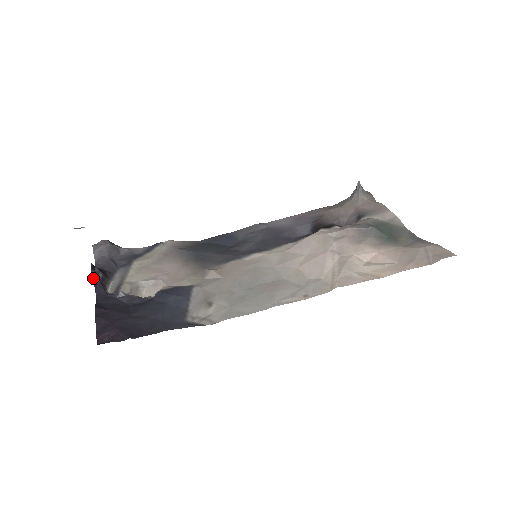
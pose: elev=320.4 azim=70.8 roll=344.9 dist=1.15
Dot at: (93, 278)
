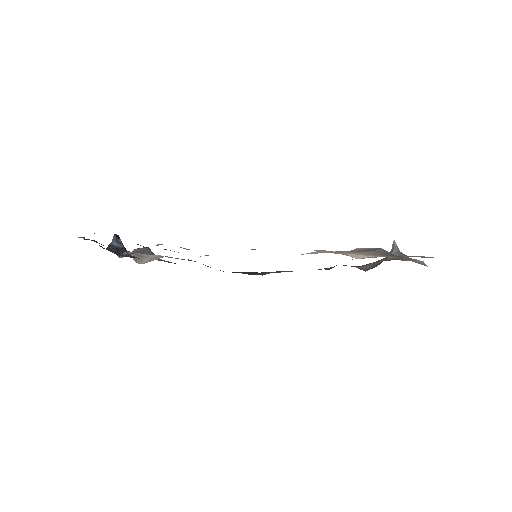
Dot at: (112, 241)
